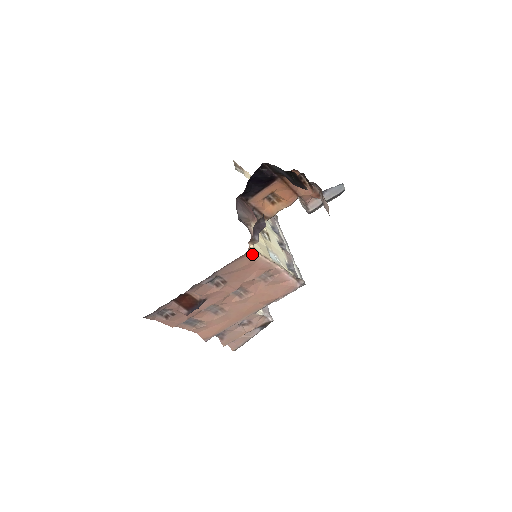
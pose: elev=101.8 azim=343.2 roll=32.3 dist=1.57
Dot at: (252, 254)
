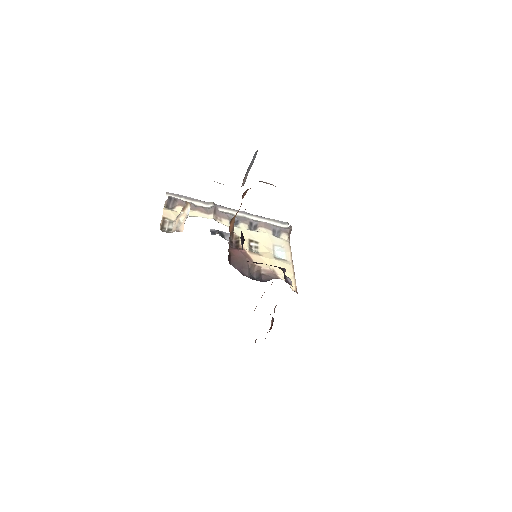
Dot at: (296, 288)
